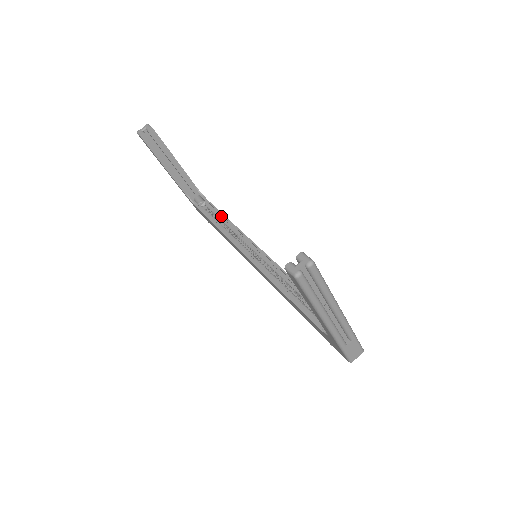
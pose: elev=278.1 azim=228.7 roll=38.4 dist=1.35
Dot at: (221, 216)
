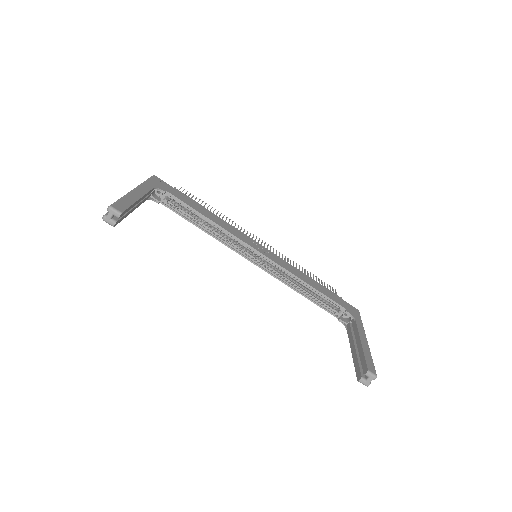
Dot at: occluded
